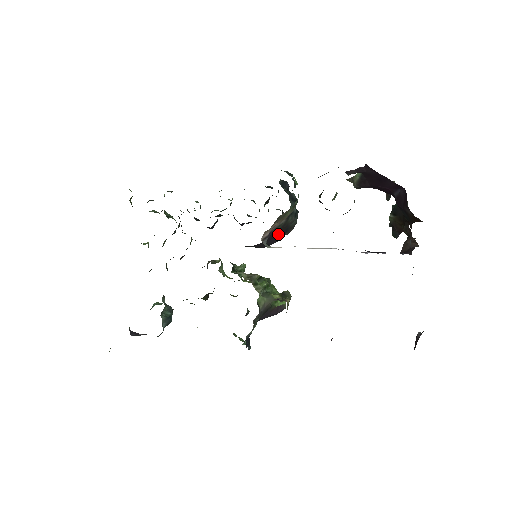
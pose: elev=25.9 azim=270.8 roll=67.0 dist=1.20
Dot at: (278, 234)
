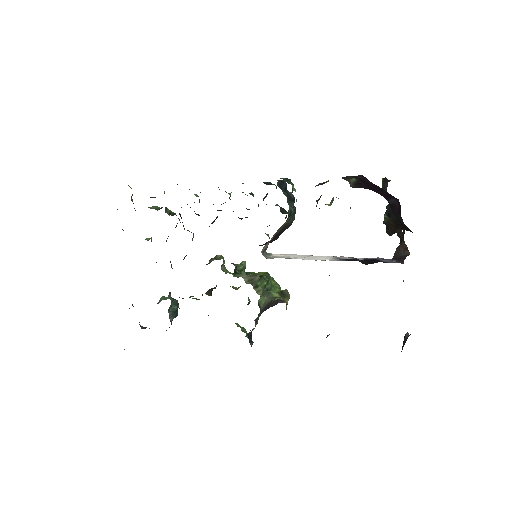
Dot at: (277, 235)
